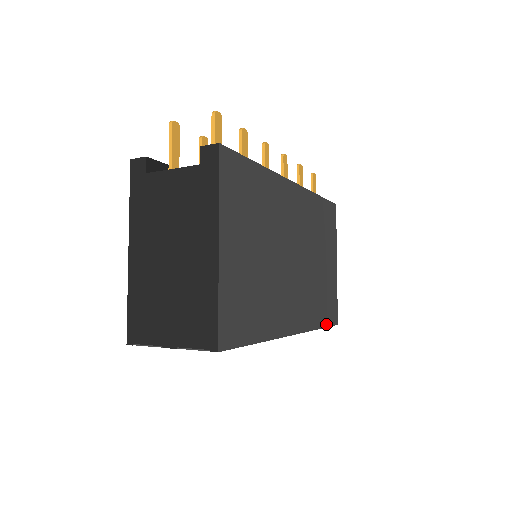
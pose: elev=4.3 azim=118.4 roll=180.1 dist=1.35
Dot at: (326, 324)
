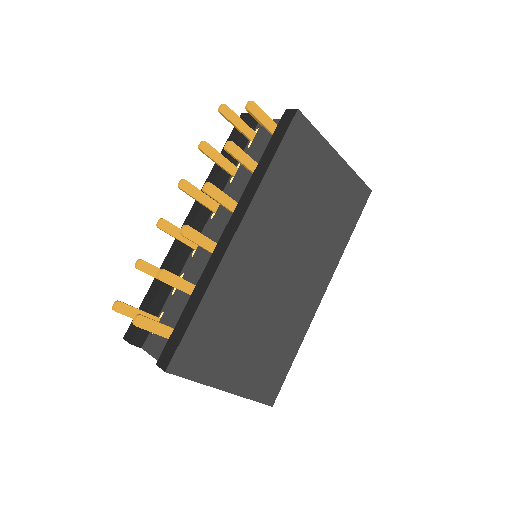
Dot at: (355, 221)
